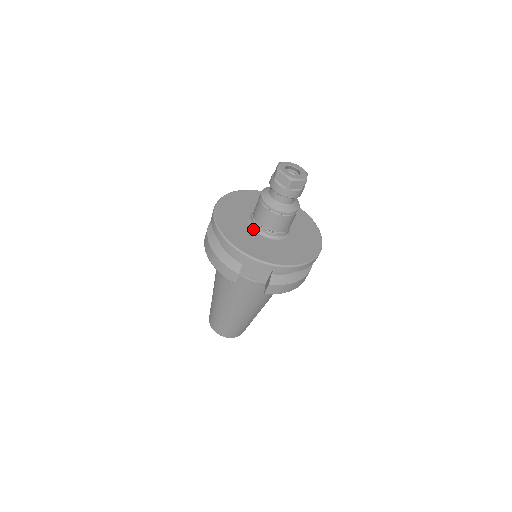
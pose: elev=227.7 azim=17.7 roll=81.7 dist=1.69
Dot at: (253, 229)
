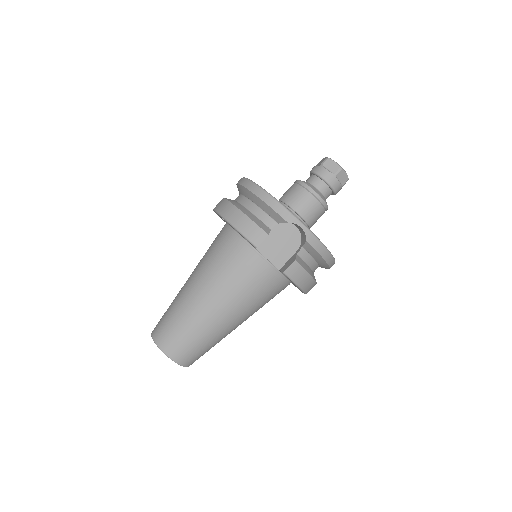
Dot at: occluded
